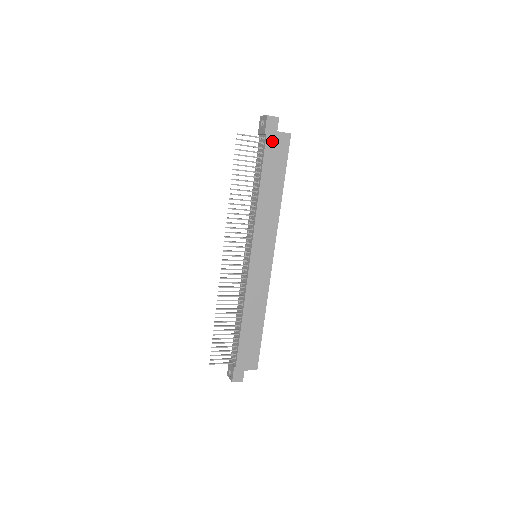
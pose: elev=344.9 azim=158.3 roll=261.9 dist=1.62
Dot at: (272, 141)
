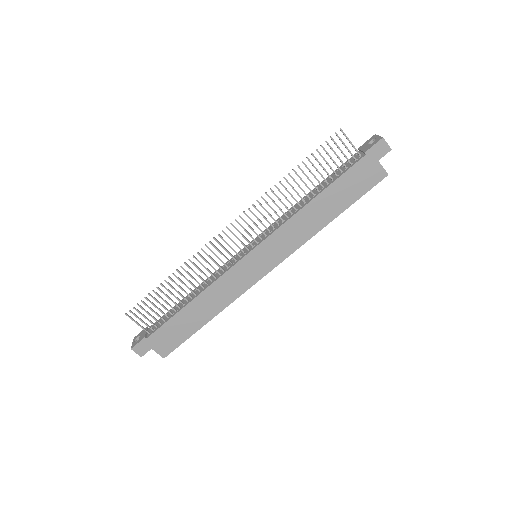
Dot at: (366, 165)
